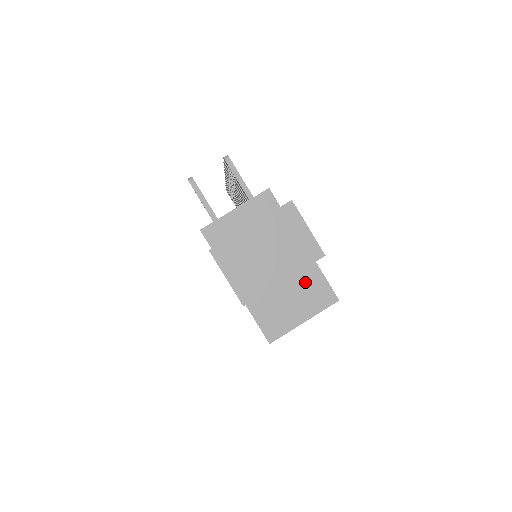
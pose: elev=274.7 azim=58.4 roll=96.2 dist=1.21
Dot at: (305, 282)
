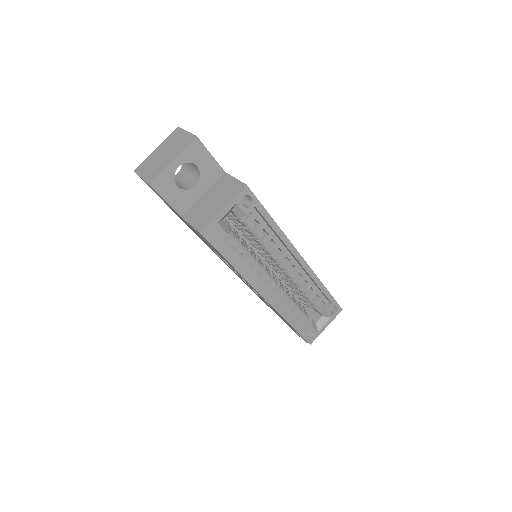
Dot at: (222, 187)
